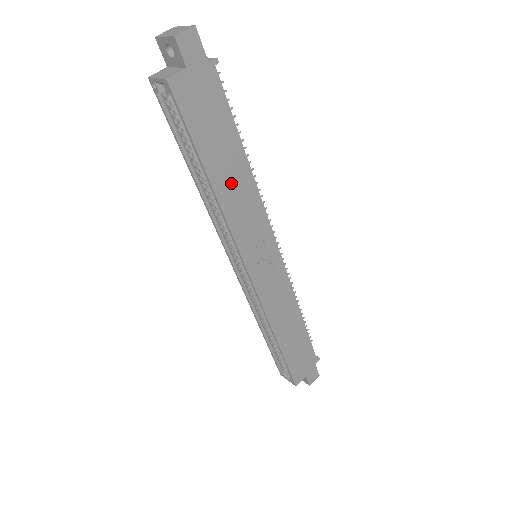
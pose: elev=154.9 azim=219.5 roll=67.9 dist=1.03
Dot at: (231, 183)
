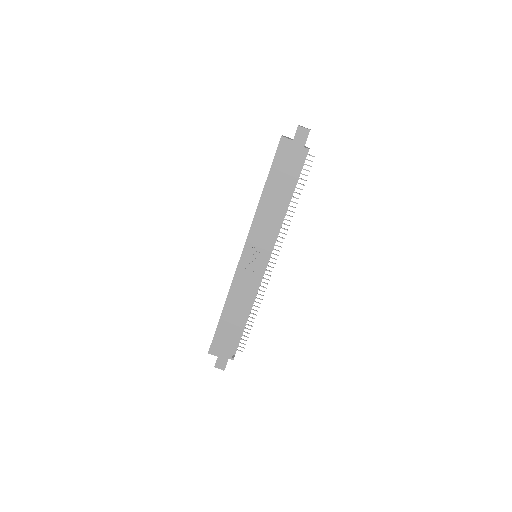
Dot at: (271, 203)
